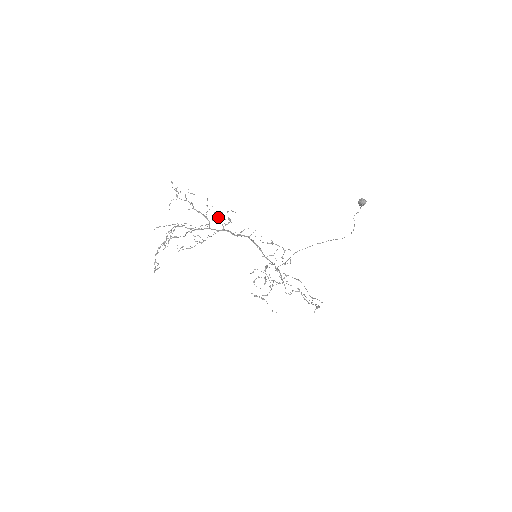
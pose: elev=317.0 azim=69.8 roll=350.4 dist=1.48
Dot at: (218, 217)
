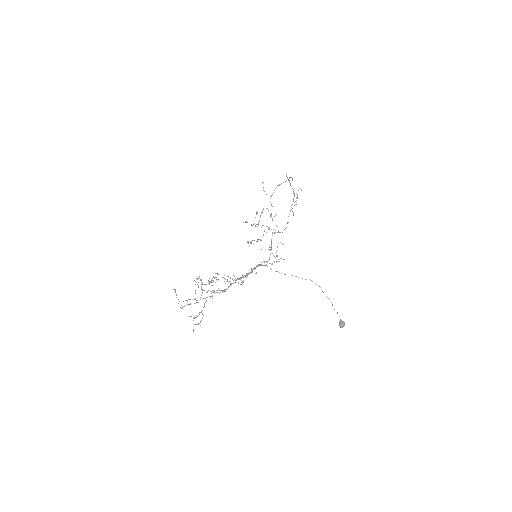
Dot at: occluded
